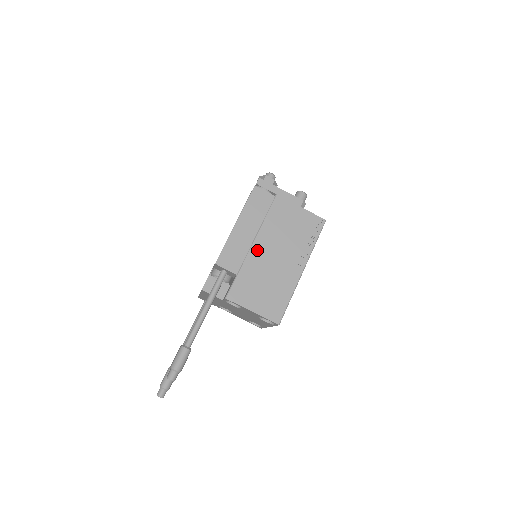
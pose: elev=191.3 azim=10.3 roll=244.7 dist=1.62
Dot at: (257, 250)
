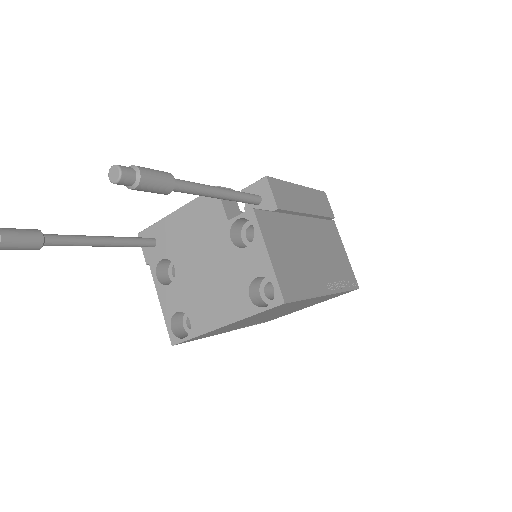
Dot at: (302, 224)
